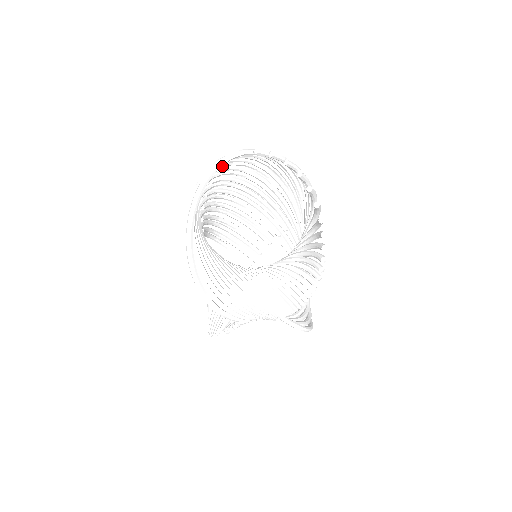
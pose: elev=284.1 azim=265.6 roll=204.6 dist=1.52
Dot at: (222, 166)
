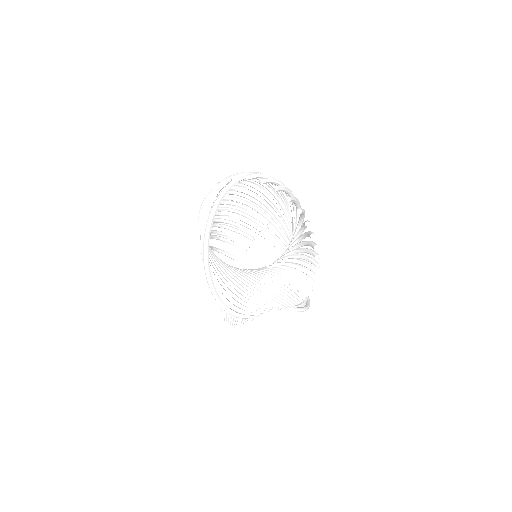
Dot at: occluded
